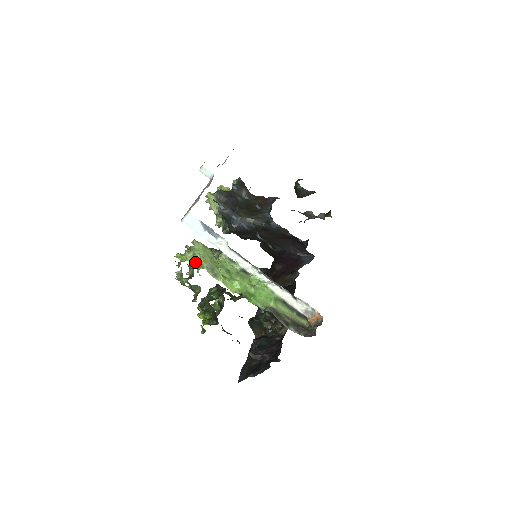
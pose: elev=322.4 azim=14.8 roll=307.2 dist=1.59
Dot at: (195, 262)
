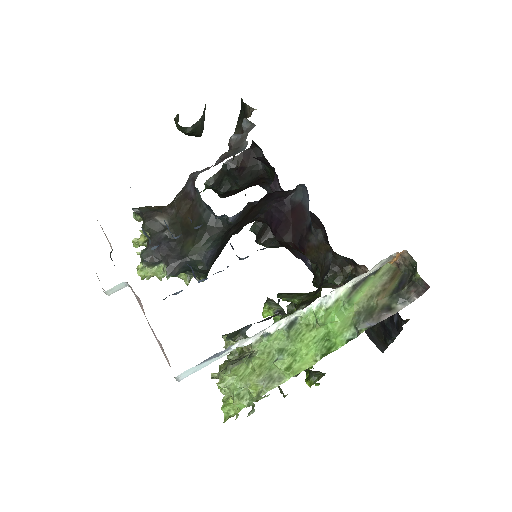
Dot at: (250, 400)
